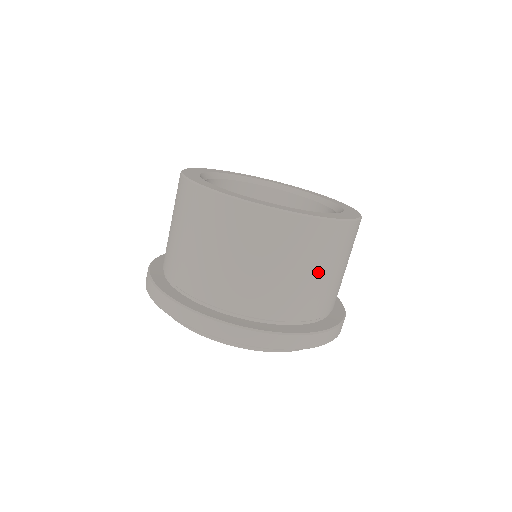
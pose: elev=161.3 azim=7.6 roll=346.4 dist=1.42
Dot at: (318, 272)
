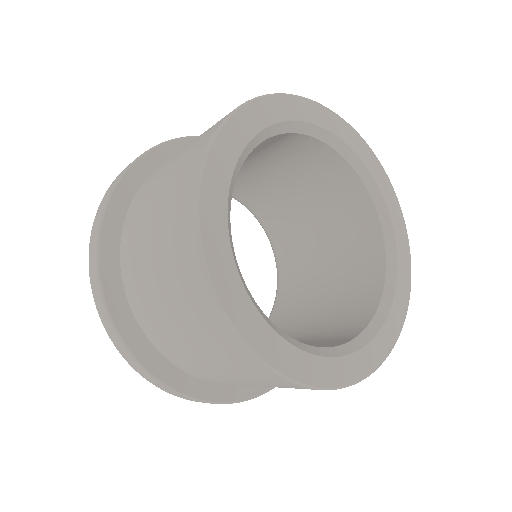
Dot at: occluded
